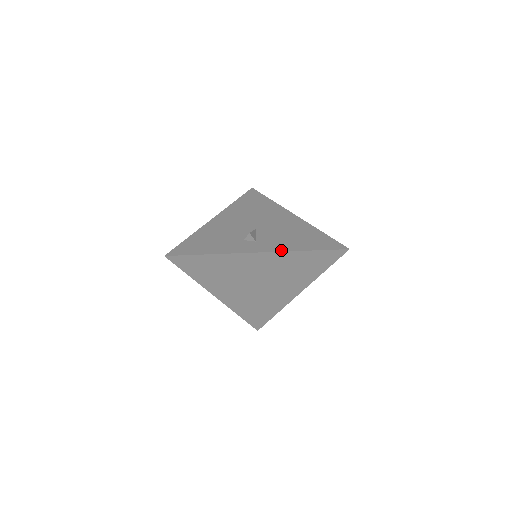
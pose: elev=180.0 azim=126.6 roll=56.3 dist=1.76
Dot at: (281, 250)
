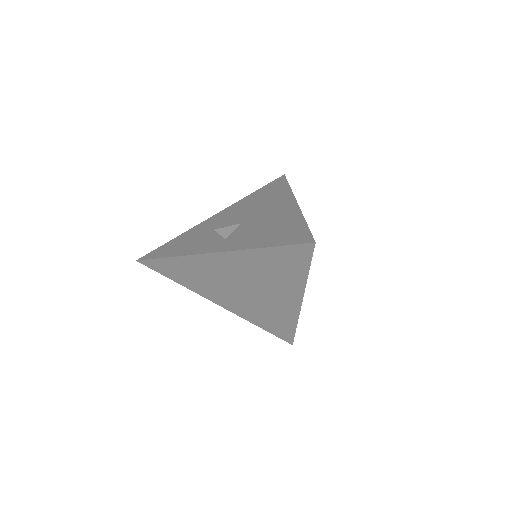
Dot at: (238, 248)
